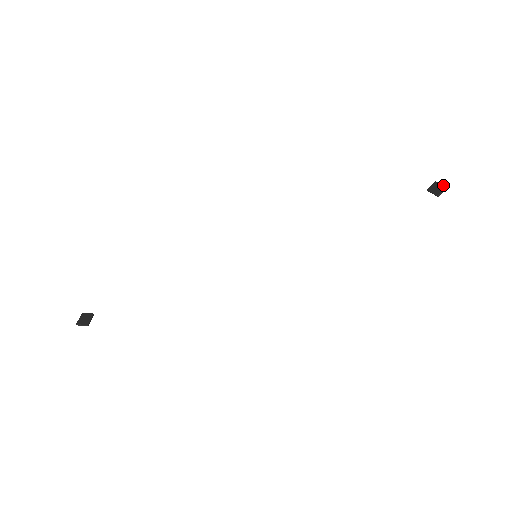
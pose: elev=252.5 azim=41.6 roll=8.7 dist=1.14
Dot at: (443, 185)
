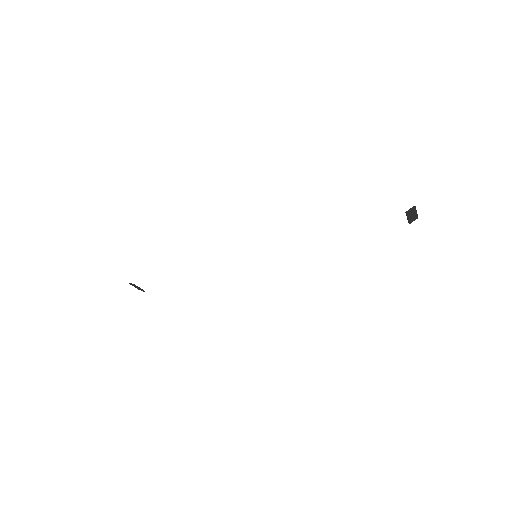
Dot at: (415, 208)
